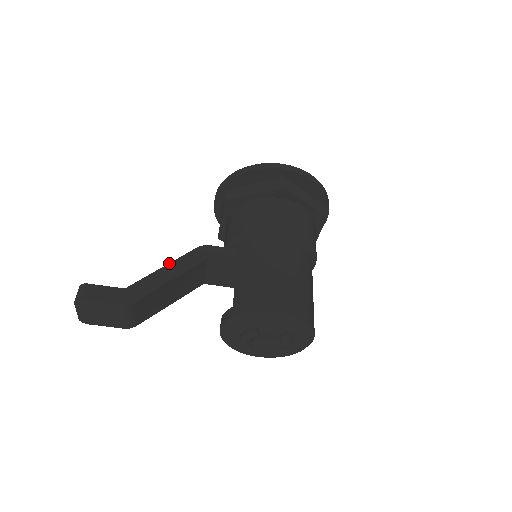
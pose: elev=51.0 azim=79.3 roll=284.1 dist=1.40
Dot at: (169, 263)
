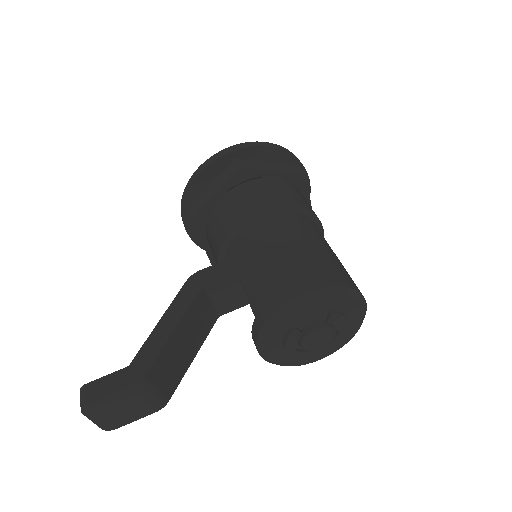
Dot at: (164, 313)
